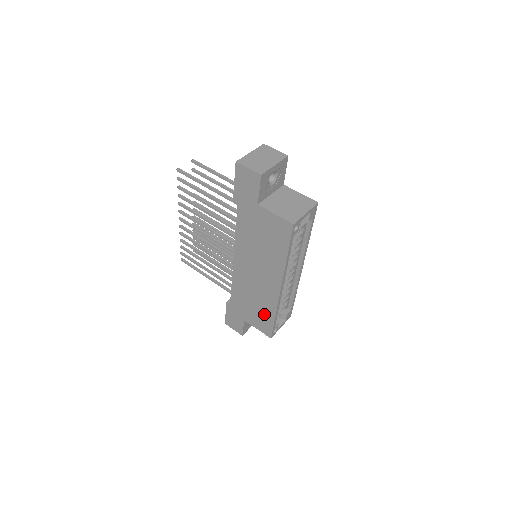
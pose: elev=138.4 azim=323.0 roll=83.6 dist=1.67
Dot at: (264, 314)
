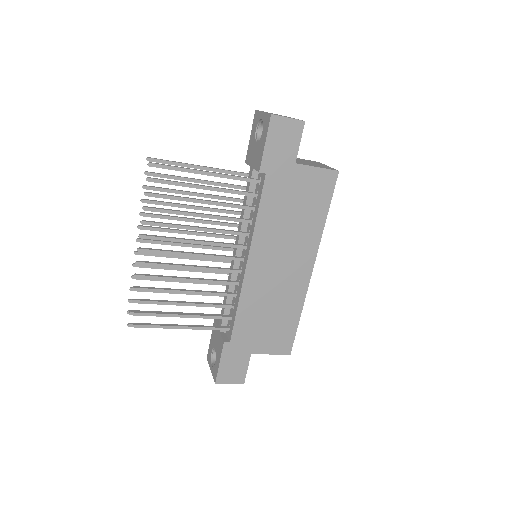
Dot at: (285, 322)
